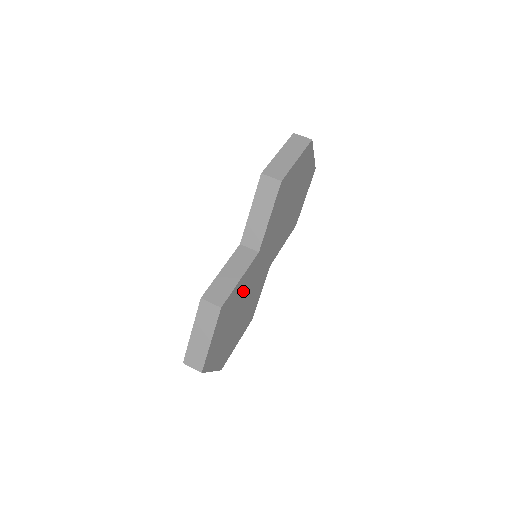
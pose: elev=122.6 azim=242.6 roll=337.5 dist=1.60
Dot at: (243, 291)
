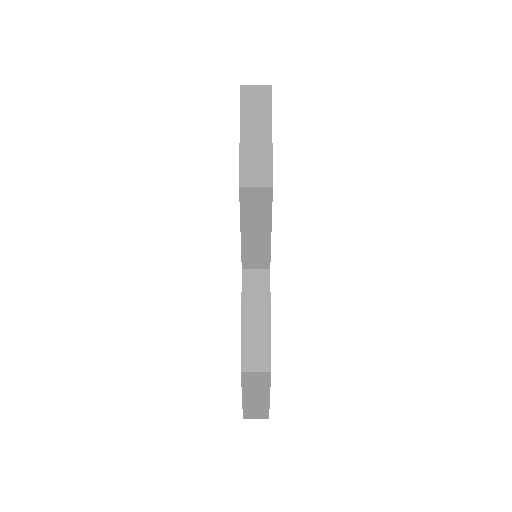
Dot at: occluded
